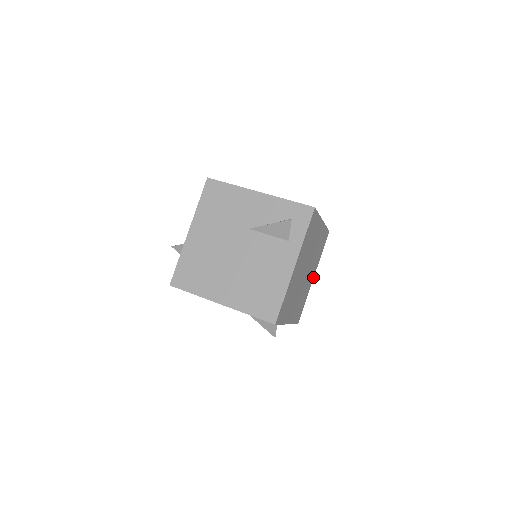
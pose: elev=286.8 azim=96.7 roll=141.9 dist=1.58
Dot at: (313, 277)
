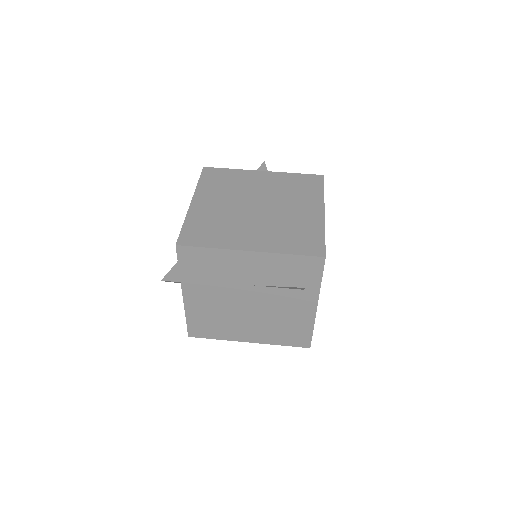
Dot at: occluded
